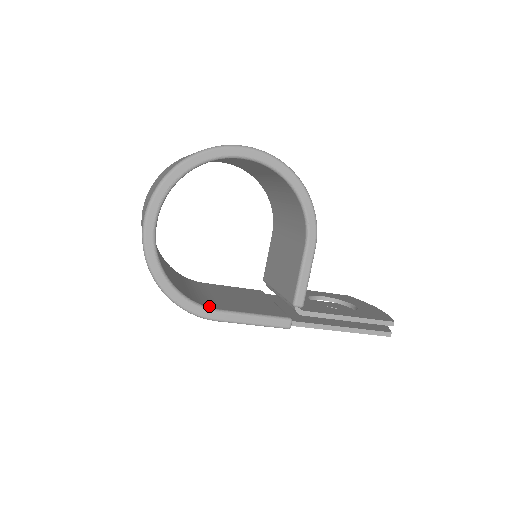
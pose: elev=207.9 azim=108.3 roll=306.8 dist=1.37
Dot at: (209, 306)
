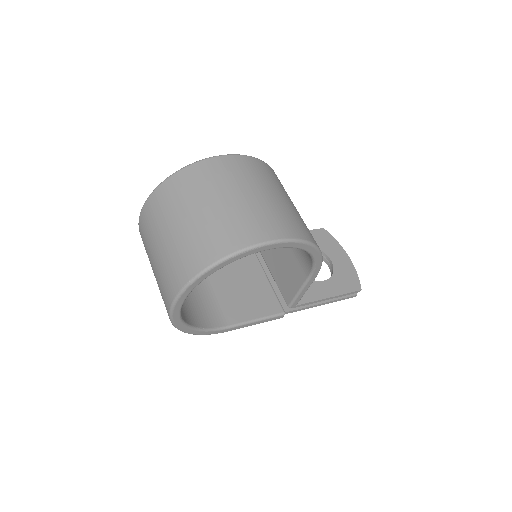
Dot at: (221, 324)
